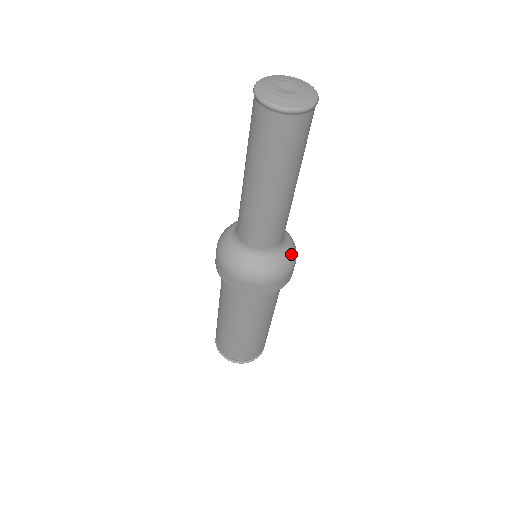
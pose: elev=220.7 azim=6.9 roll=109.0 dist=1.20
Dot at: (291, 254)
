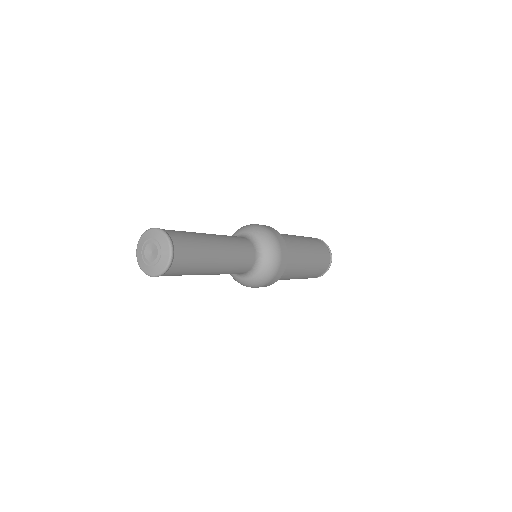
Dot at: (265, 238)
